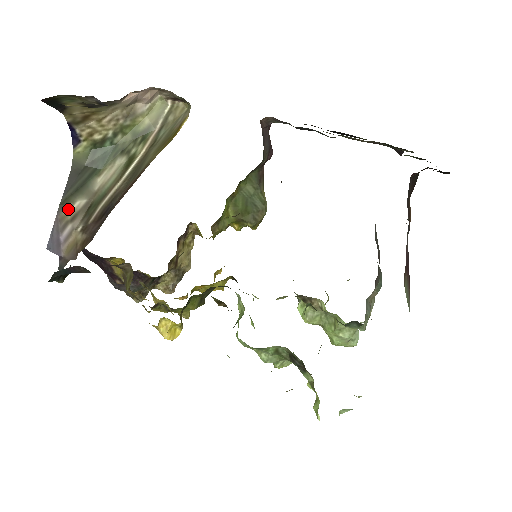
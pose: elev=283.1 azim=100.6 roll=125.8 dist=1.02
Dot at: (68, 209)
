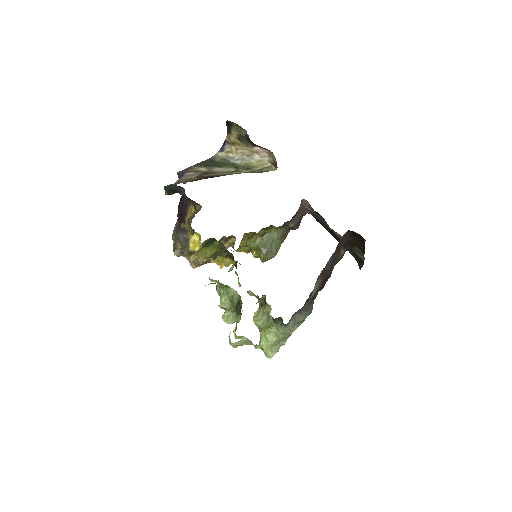
Dot at: (197, 168)
